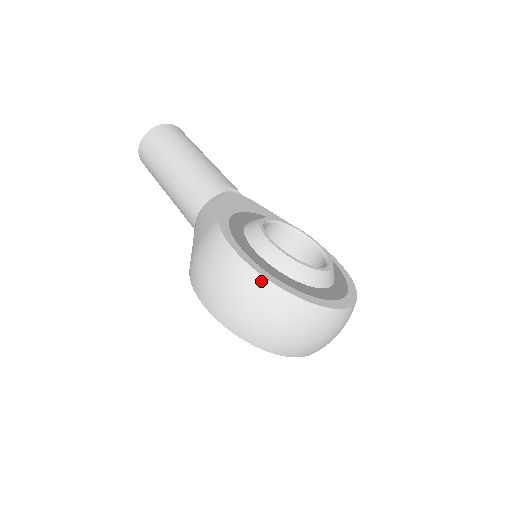
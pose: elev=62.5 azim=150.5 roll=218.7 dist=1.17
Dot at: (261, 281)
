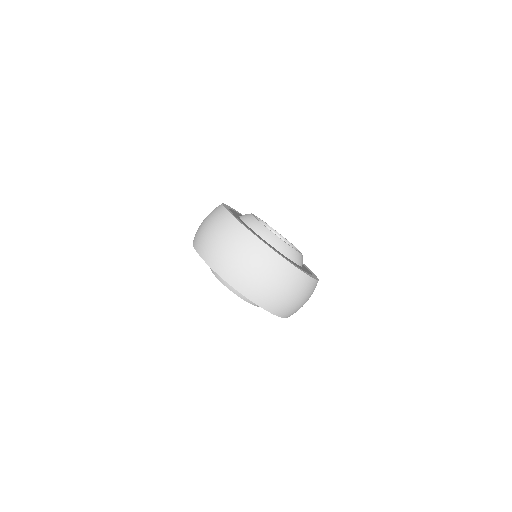
Dot at: (224, 211)
